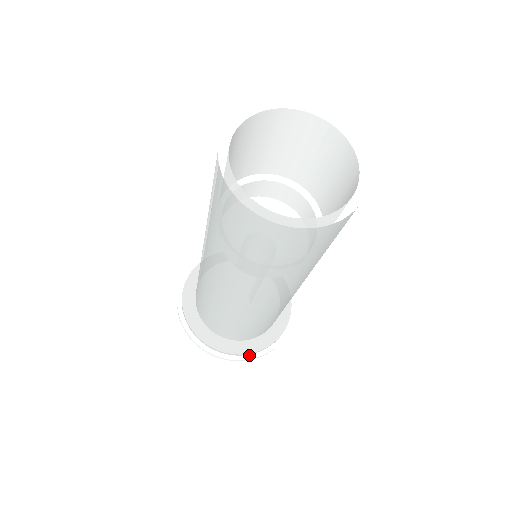
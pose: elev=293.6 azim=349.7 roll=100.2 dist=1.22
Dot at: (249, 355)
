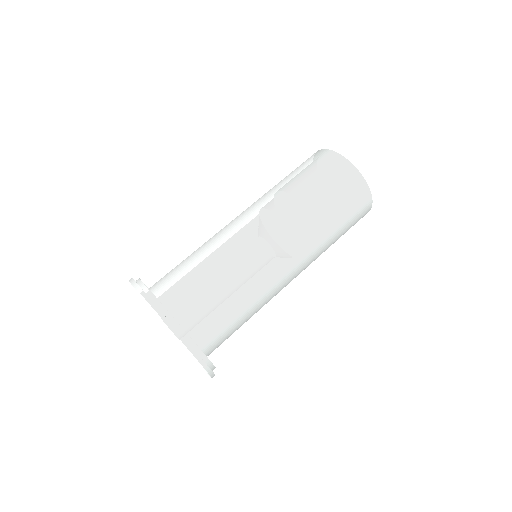
Dot at: (206, 364)
